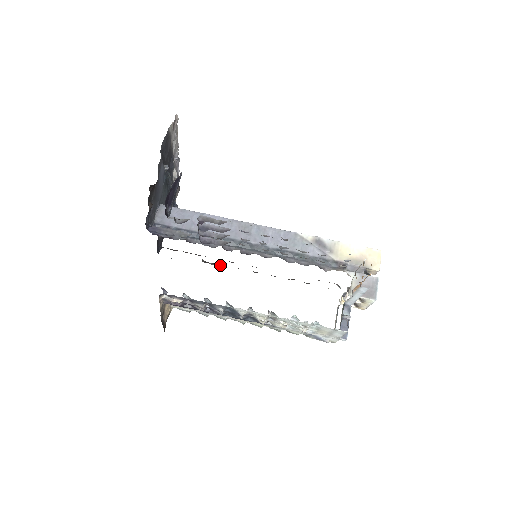
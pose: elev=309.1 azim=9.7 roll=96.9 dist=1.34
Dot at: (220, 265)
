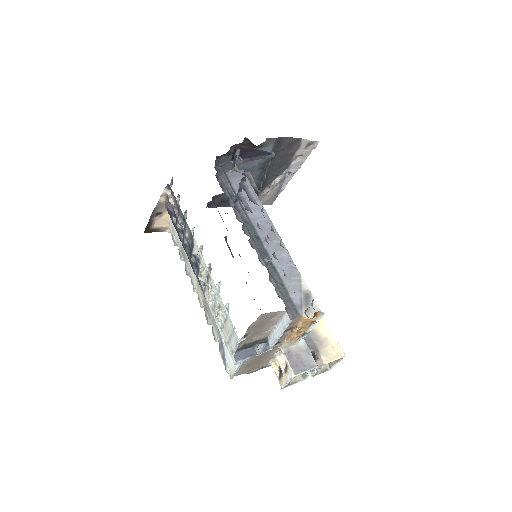
Dot at: occluded
